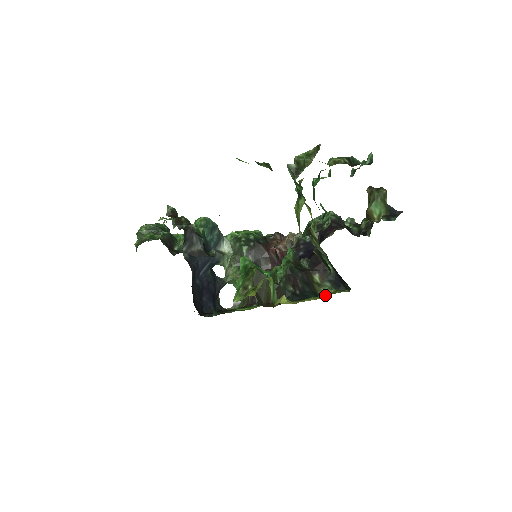
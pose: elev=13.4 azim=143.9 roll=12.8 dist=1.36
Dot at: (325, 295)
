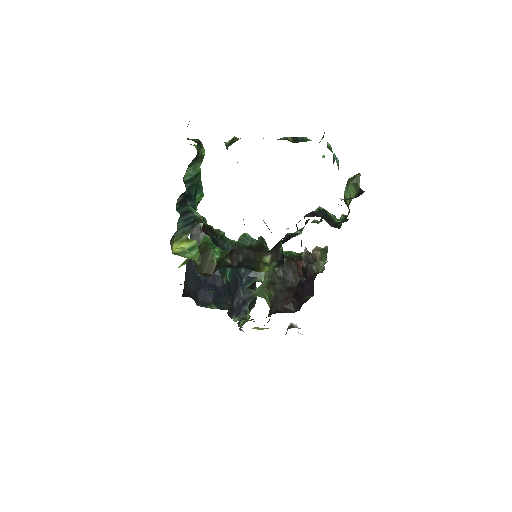
Dot at: occluded
